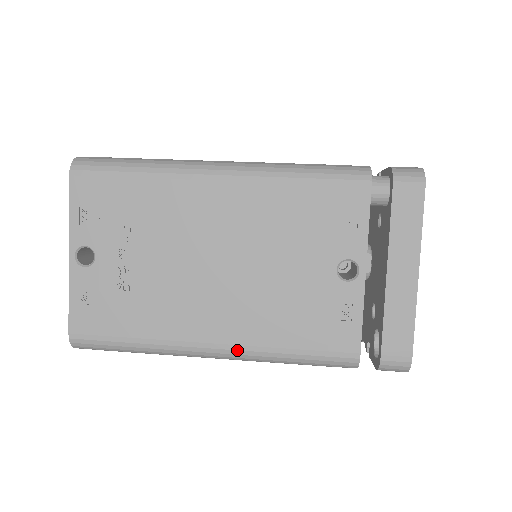
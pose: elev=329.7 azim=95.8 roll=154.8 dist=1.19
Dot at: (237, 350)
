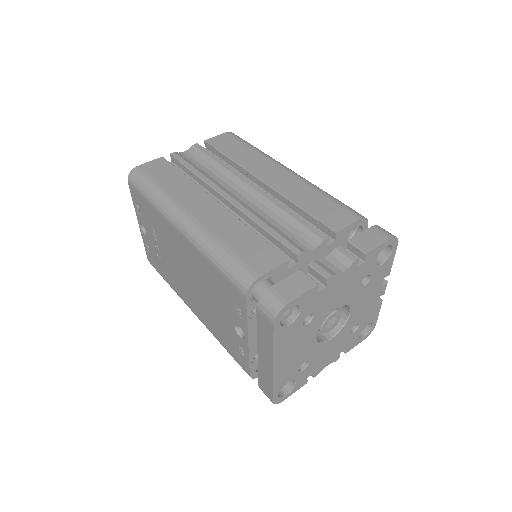
Dot at: (203, 323)
